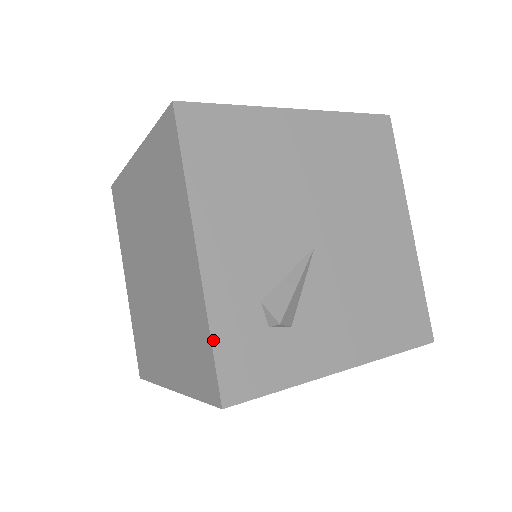
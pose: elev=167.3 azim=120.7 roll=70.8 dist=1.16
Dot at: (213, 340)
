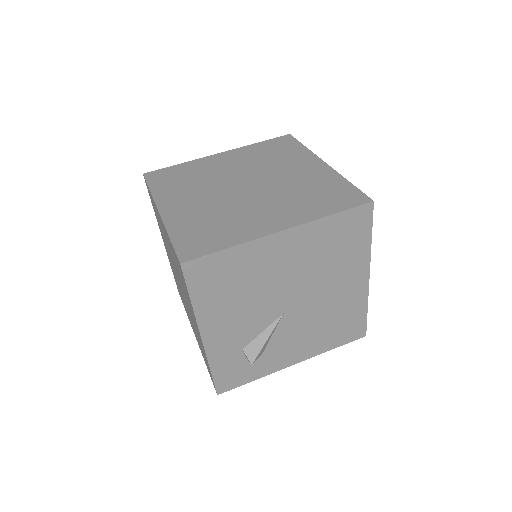
Dot at: (212, 372)
